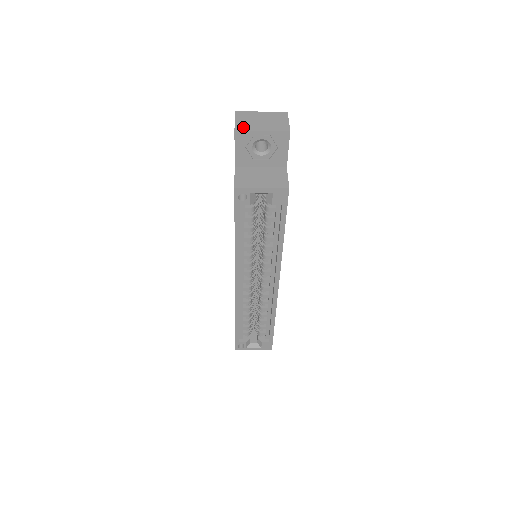
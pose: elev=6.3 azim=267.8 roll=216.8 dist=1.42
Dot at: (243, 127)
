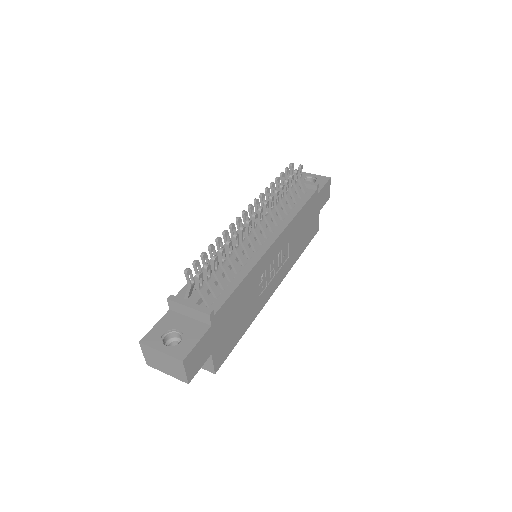
Dot at: (151, 364)
